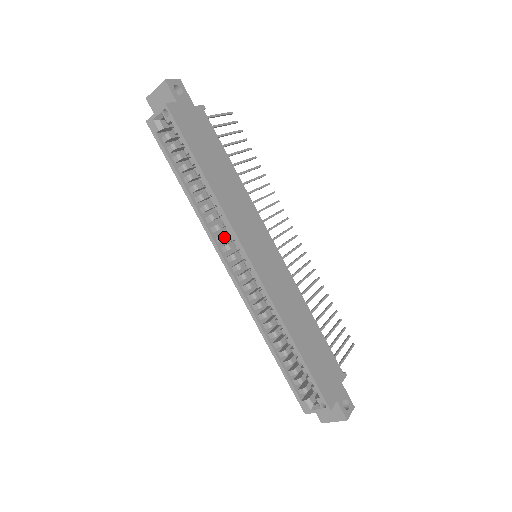
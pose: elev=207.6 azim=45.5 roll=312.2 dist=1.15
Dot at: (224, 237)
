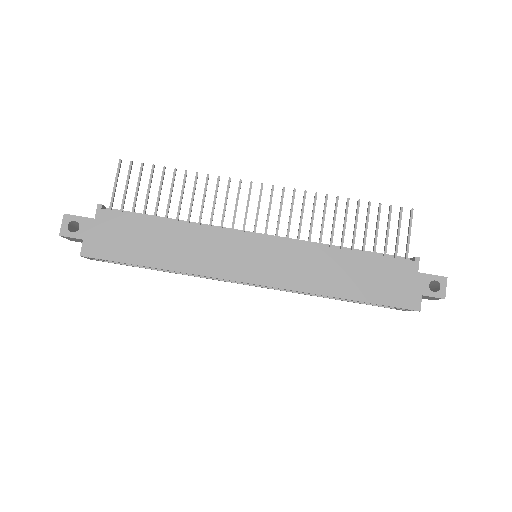
Dot at: occluded
